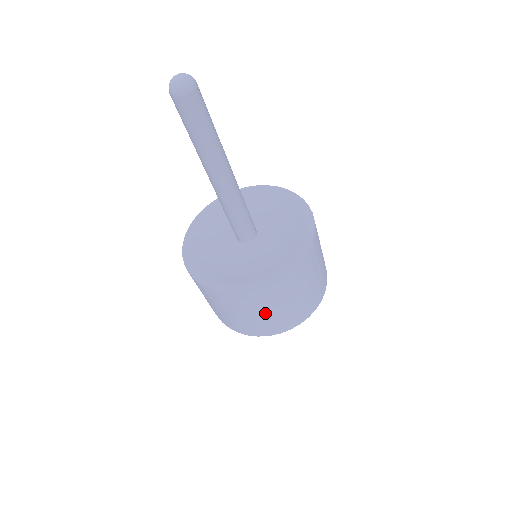
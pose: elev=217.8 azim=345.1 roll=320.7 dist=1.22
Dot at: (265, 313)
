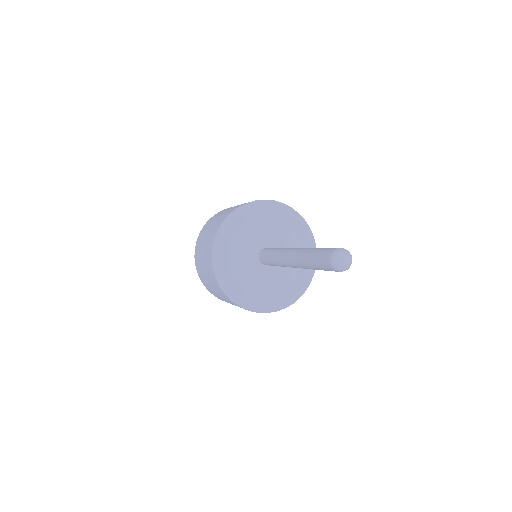
Dot at: occluded
